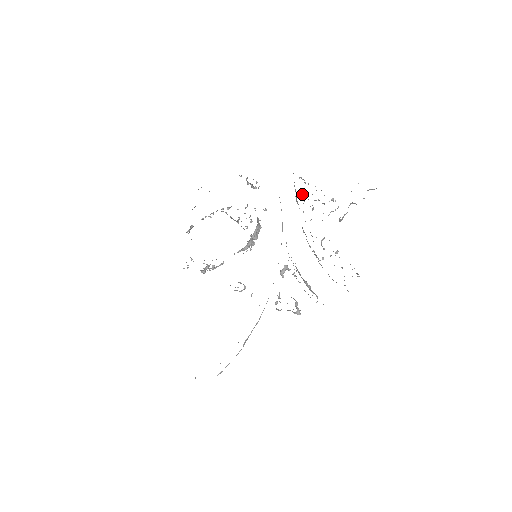
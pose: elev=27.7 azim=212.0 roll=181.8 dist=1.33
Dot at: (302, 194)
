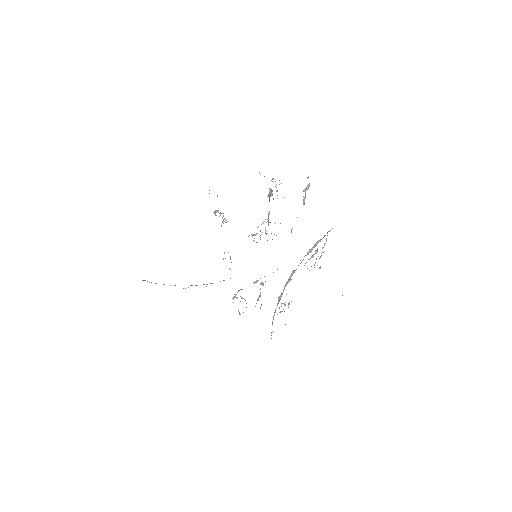
Dot at: (315, 250)
